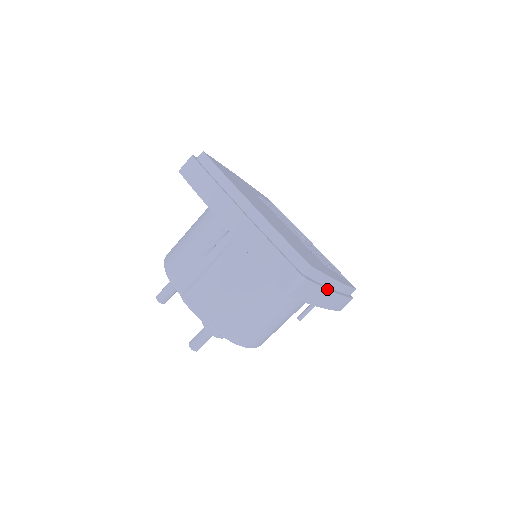
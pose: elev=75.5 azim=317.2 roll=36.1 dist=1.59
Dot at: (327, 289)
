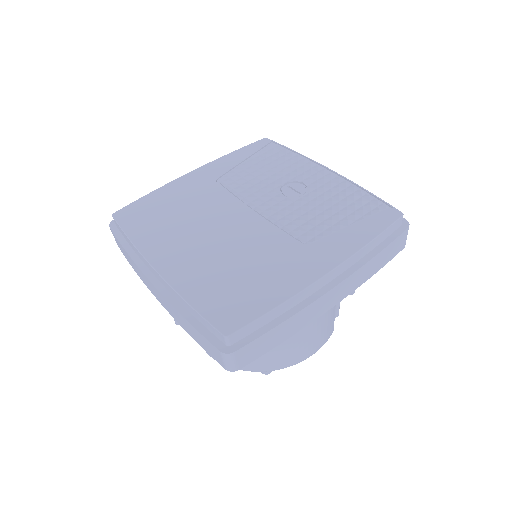
Dot at: (301, 310)
